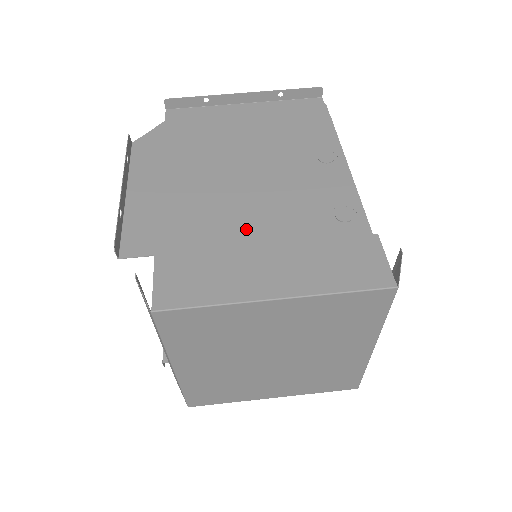
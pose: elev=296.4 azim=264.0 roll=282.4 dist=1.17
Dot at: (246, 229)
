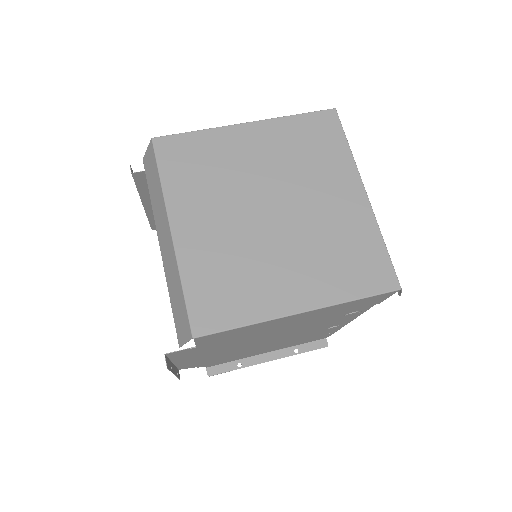
Dot at: occluded
